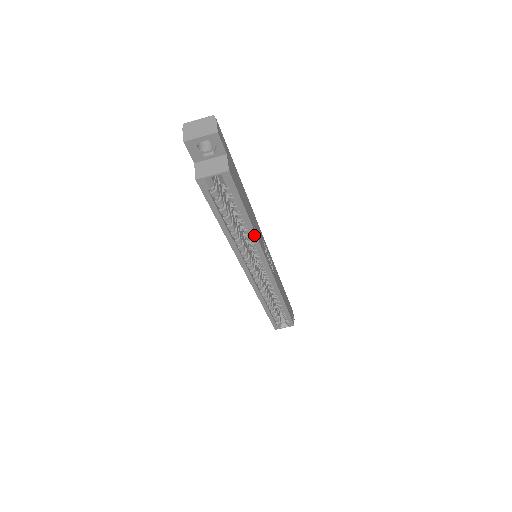
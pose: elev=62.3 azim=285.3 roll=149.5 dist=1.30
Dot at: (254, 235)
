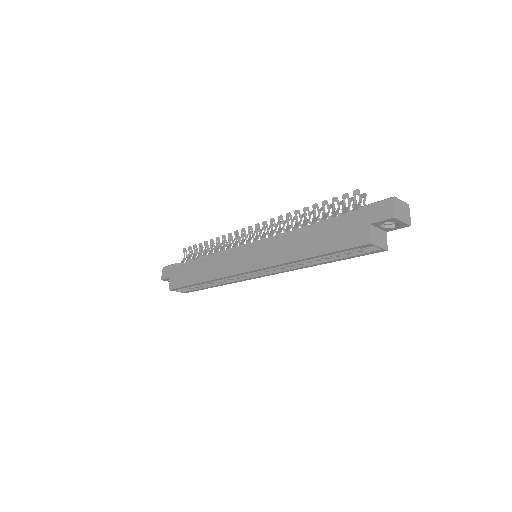
Dot at: (309, 266)
